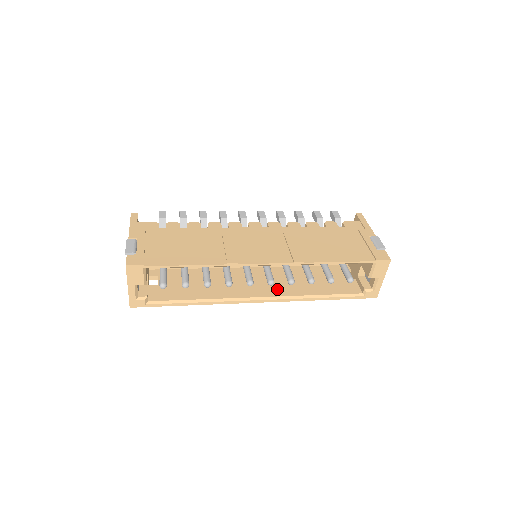
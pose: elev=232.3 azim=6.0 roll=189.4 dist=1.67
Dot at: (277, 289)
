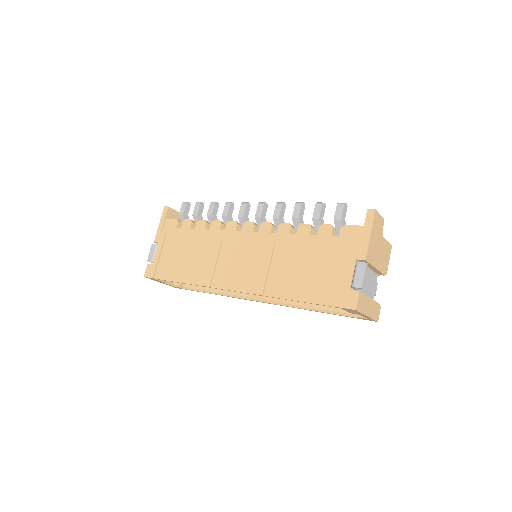
Dot at: occluded
